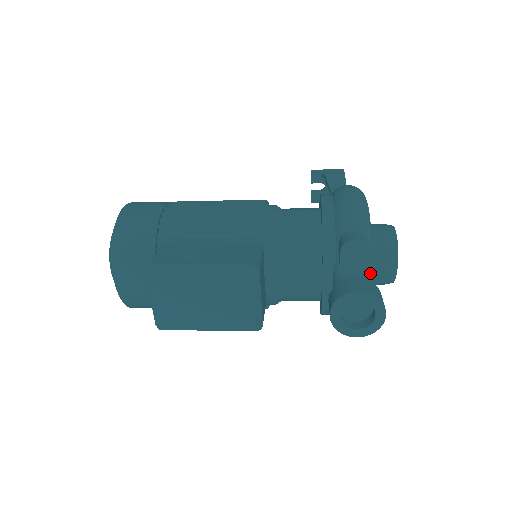
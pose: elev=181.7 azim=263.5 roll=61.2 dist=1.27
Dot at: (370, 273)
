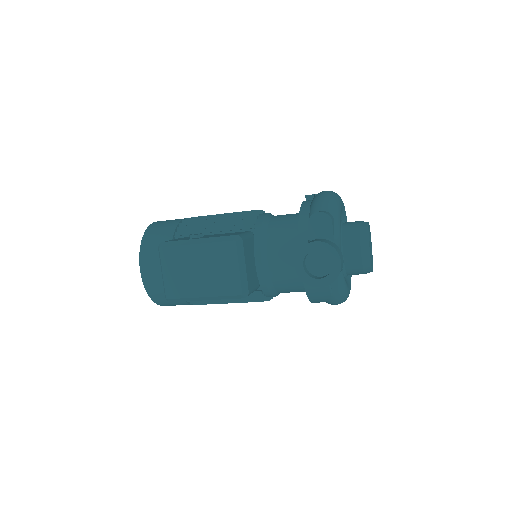
Dot at: (336, 243)
